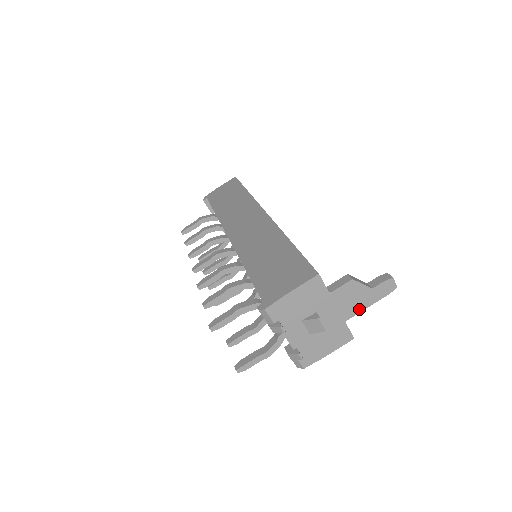
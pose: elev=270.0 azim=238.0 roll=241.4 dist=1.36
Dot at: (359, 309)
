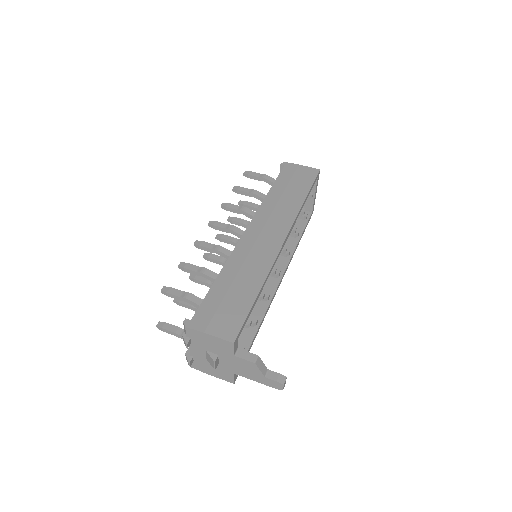
Dot at: (248, 377)
